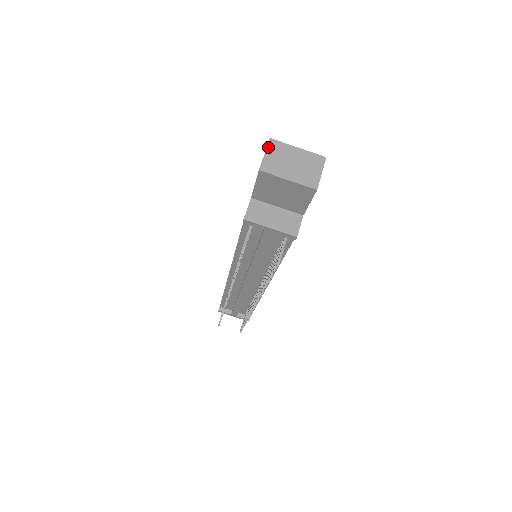
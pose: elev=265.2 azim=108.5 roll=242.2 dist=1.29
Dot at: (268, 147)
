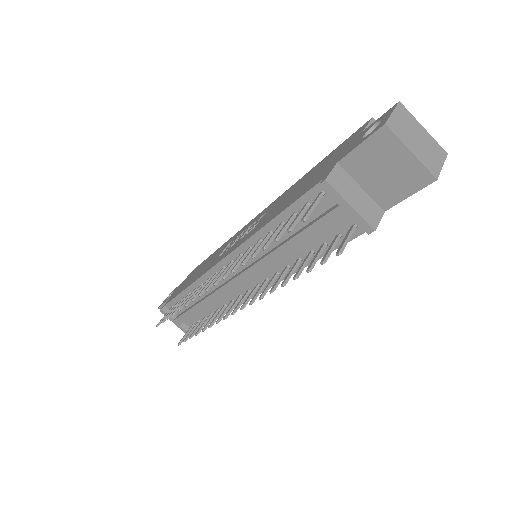
Dot at: (397, 108)
